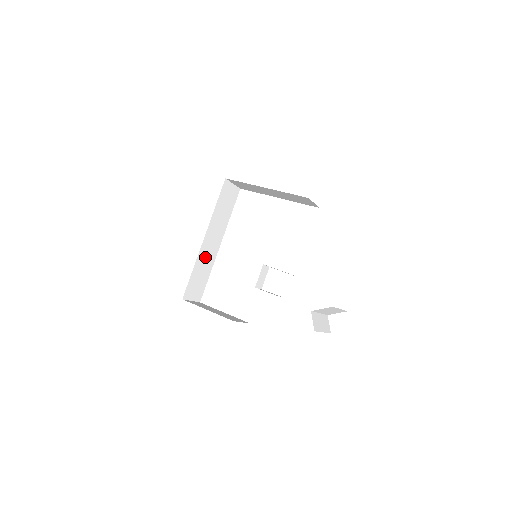
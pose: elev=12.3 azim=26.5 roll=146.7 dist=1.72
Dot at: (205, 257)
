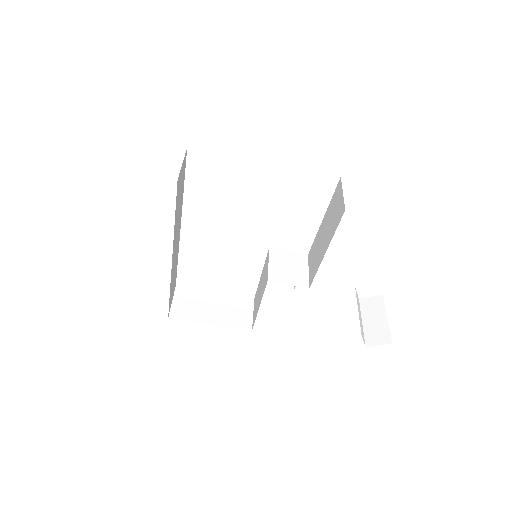
Dot at: (174, 263)
